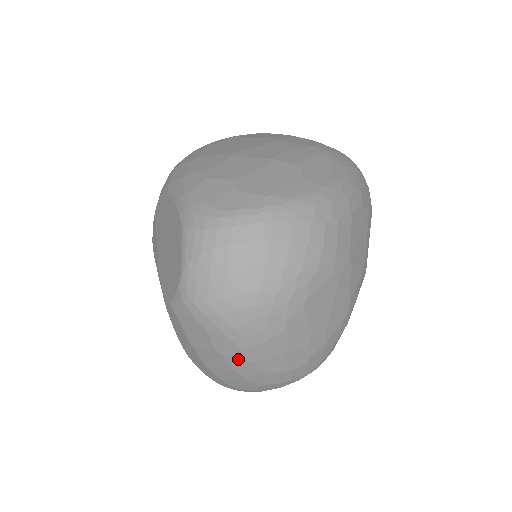
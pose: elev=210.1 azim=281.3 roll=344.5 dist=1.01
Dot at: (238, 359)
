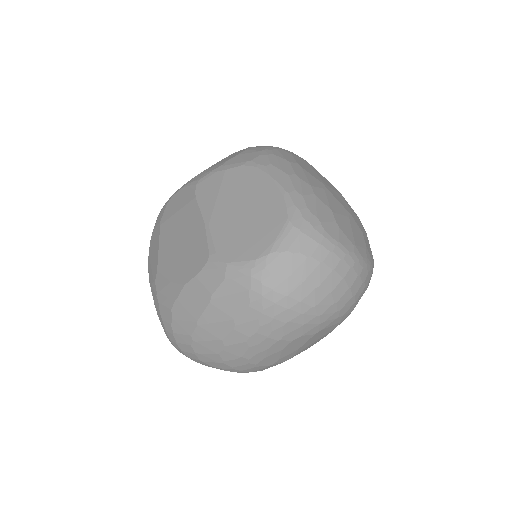
Dot at: (242, 338)
